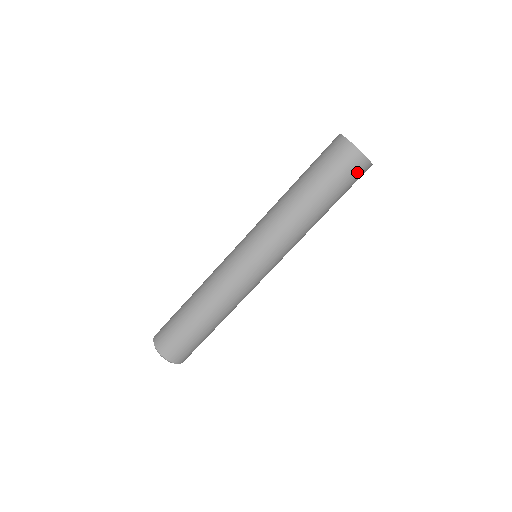
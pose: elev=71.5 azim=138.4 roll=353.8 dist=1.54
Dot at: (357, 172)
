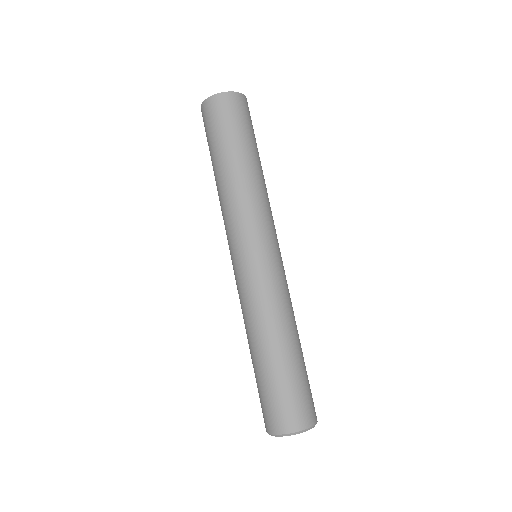
Dot at: (249, 114)
